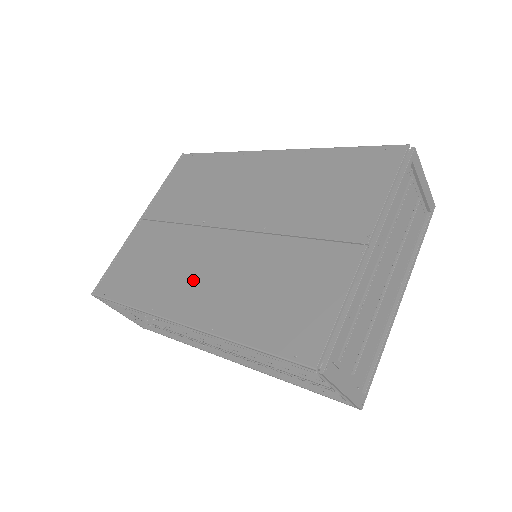
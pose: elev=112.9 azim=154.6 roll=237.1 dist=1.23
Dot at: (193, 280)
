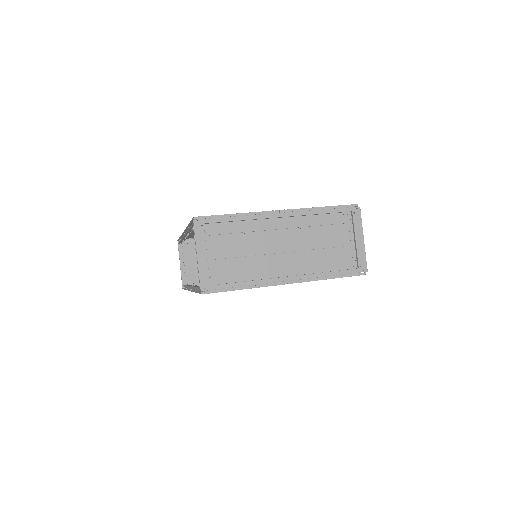
Dot at: occluded
